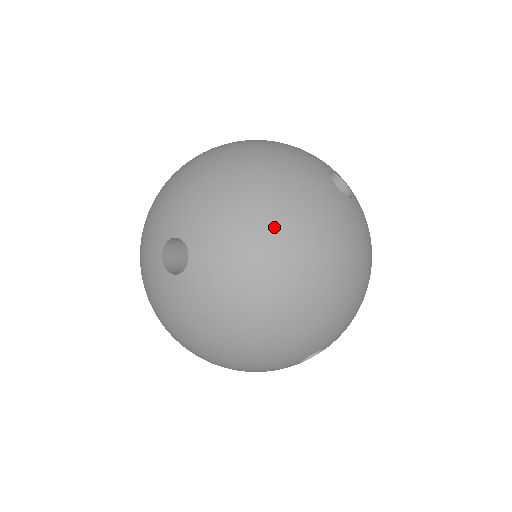
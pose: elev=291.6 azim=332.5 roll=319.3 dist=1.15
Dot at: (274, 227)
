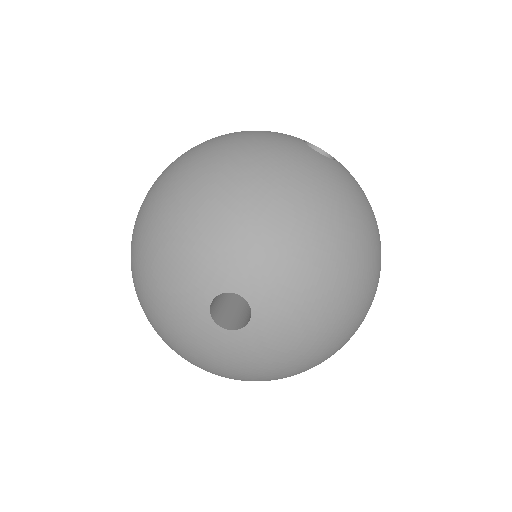
Dot at: (306, 363)
